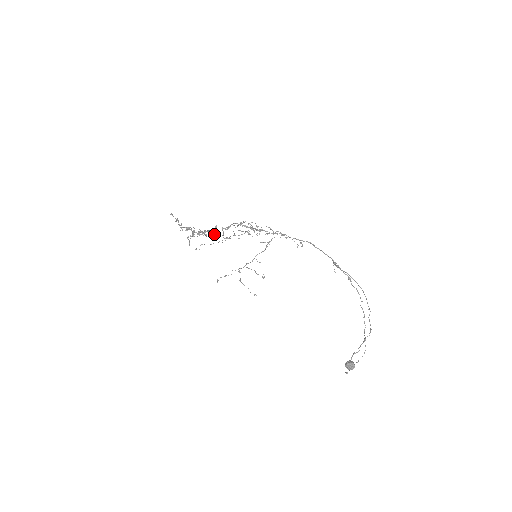
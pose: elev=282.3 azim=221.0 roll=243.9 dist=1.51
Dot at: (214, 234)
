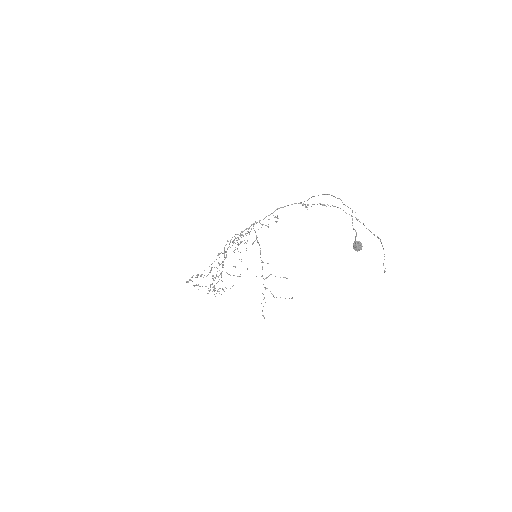
Dot at: (222, 271)
